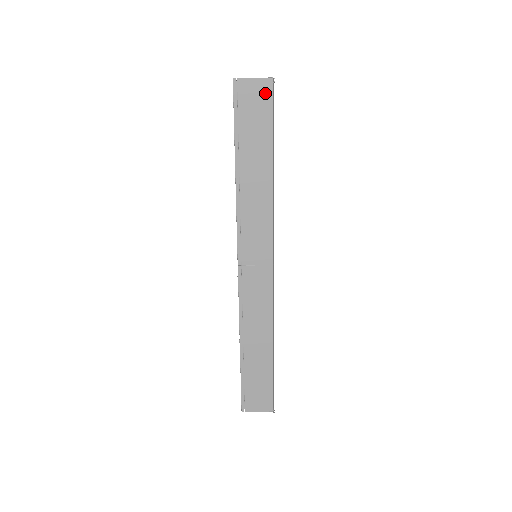
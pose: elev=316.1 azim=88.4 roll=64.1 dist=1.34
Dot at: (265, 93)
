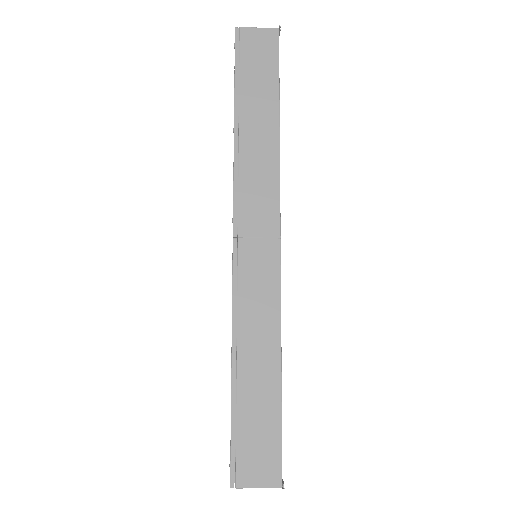
Dot at: (270, 42)
